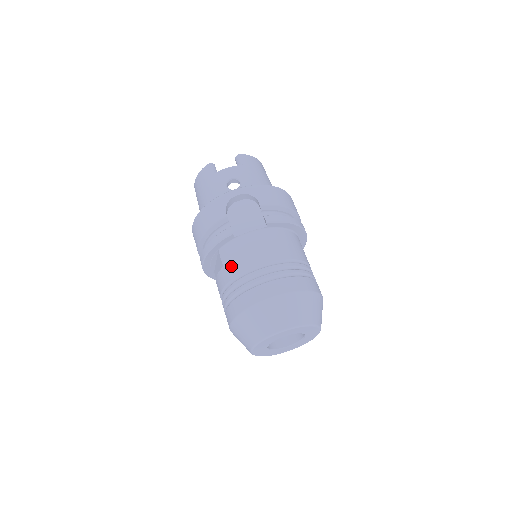
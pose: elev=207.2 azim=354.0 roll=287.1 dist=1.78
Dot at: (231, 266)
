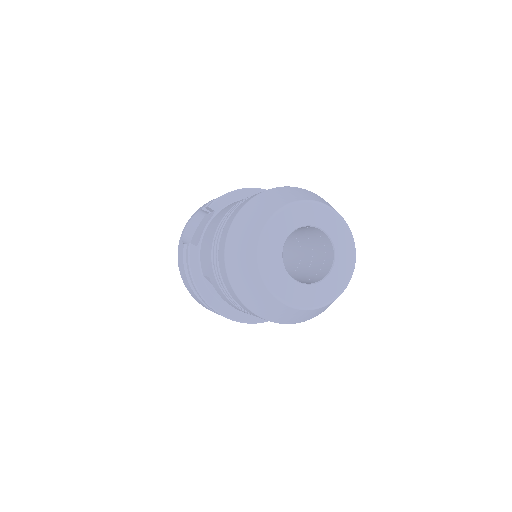
Dot at: (207, 264)
